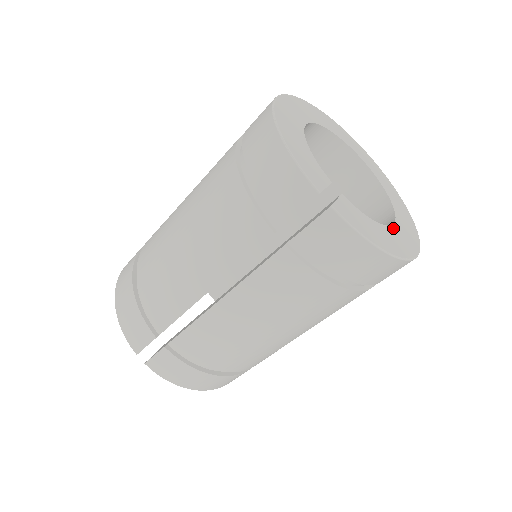
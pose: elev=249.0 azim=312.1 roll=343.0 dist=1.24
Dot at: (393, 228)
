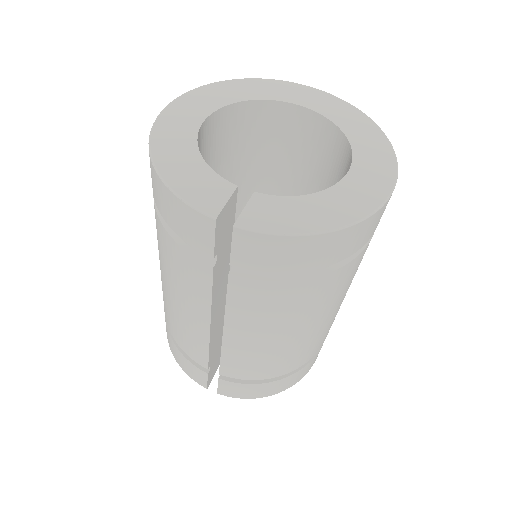
Dot at: (345, 181)
